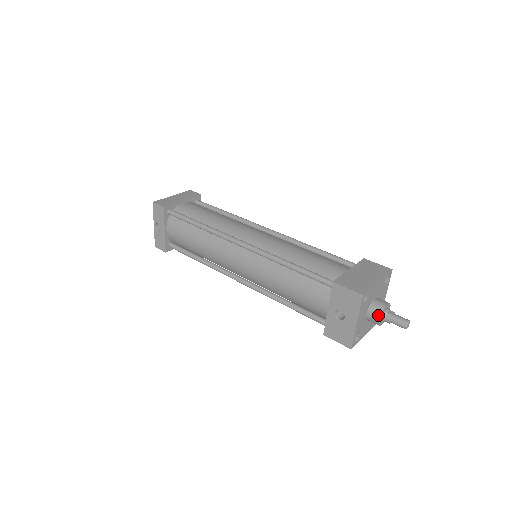
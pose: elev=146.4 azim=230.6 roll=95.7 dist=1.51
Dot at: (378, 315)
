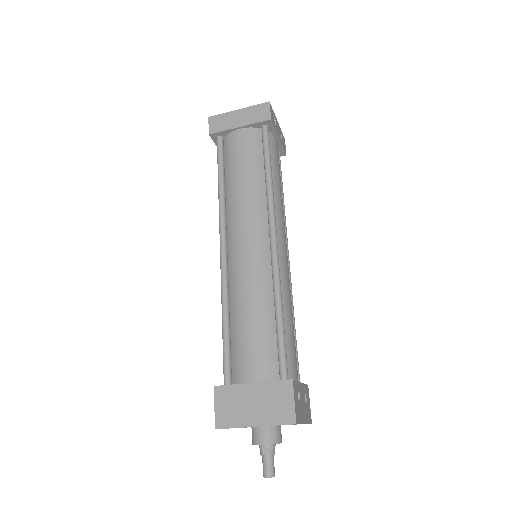
Dot at: (252, 442)
